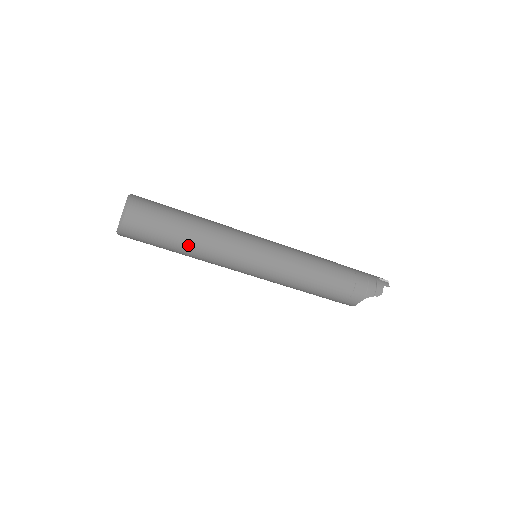
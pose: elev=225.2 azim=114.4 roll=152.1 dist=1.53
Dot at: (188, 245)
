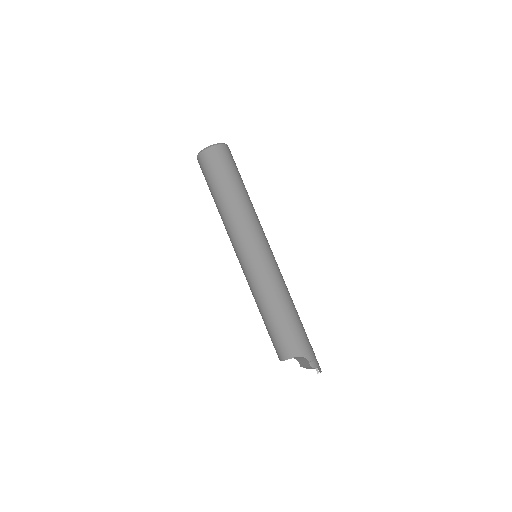
Dot at: (234, 195)
